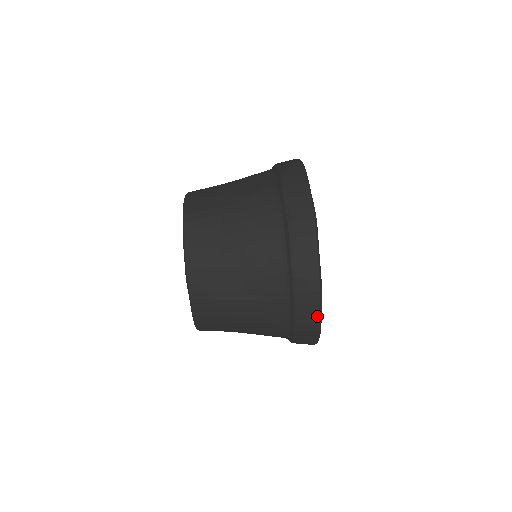
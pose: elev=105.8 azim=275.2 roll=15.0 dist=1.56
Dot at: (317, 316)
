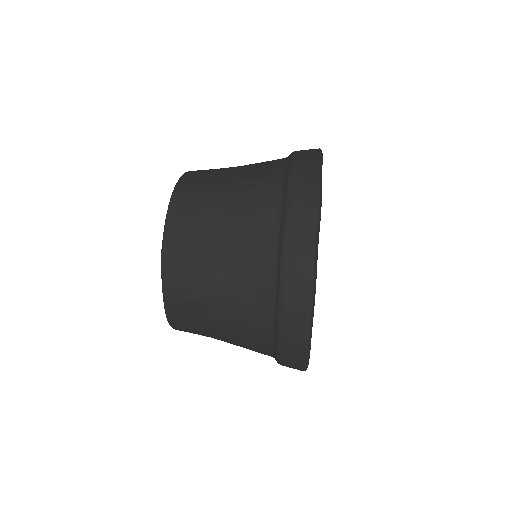
Dot at: (305, 328)
